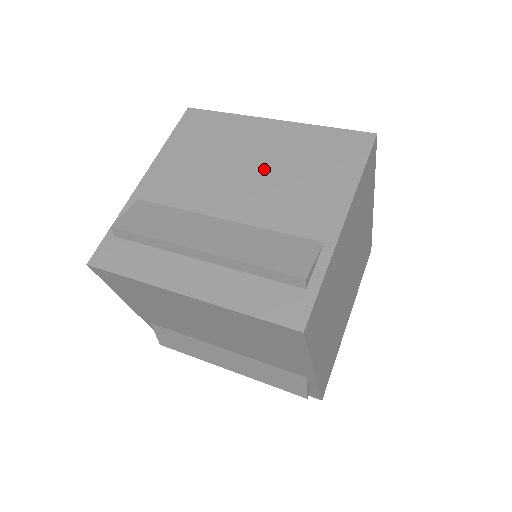
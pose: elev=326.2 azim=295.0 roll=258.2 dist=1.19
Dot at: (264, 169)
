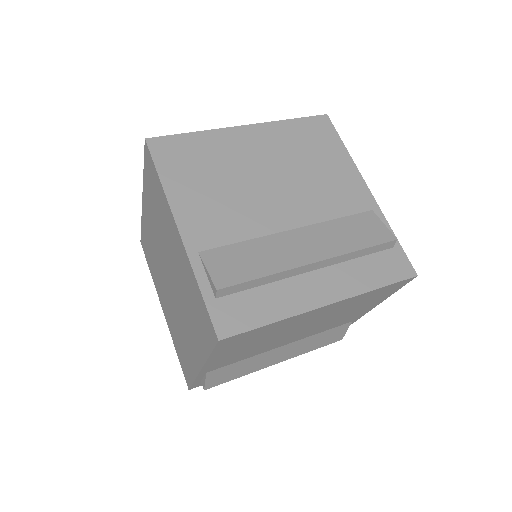
Dot at: (280, 173)
